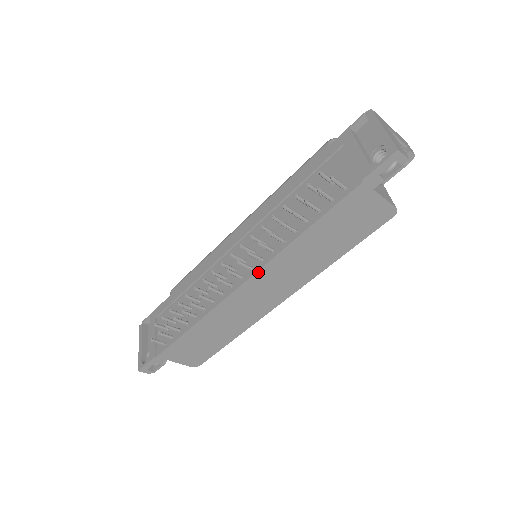
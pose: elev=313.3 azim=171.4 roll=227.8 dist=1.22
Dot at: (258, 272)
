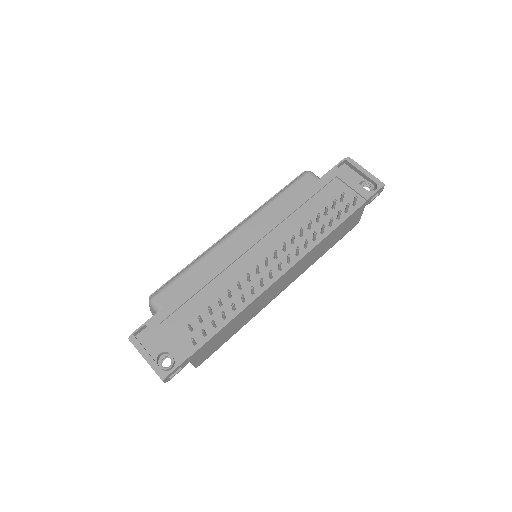
Dot at: (296, 264)
